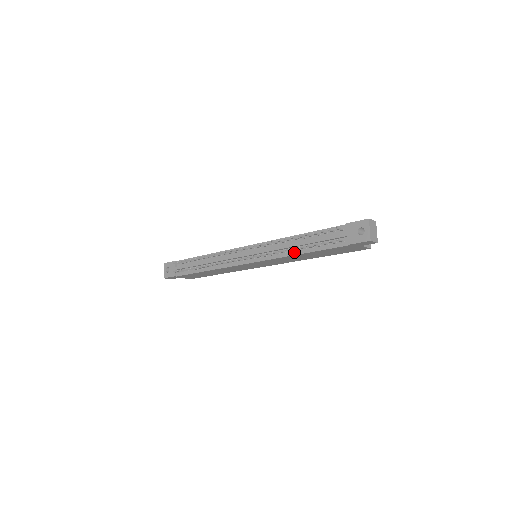
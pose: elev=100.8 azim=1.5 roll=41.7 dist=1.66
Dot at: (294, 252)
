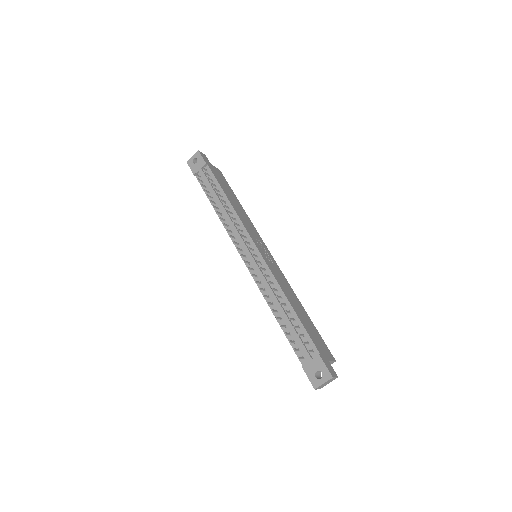
Dot at: (273, 308)
